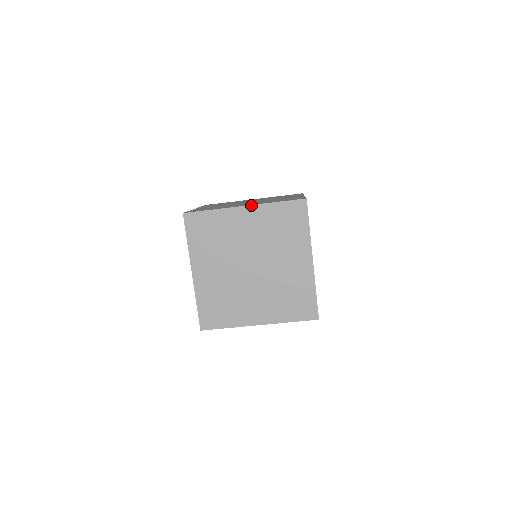
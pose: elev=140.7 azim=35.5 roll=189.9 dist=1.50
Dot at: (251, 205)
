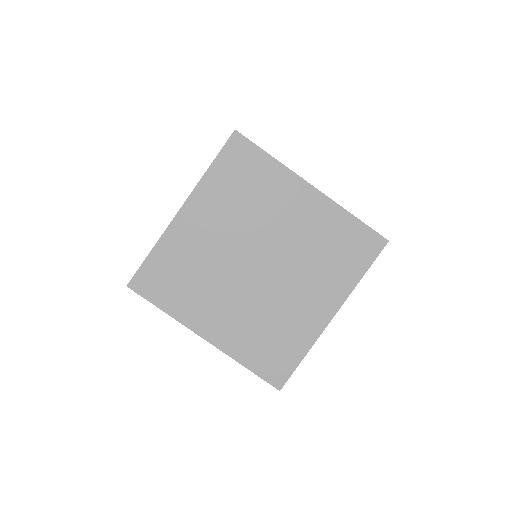
Dot at: occluded
